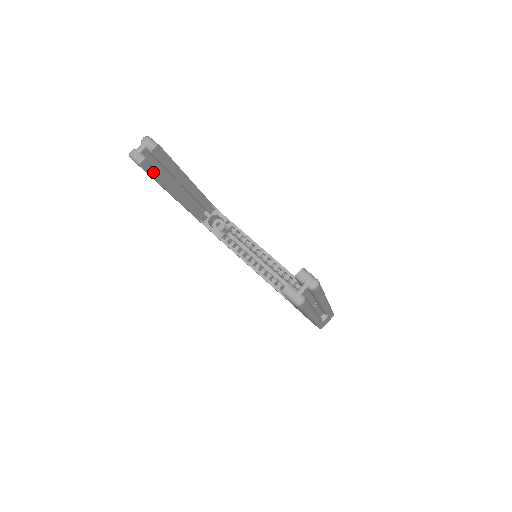
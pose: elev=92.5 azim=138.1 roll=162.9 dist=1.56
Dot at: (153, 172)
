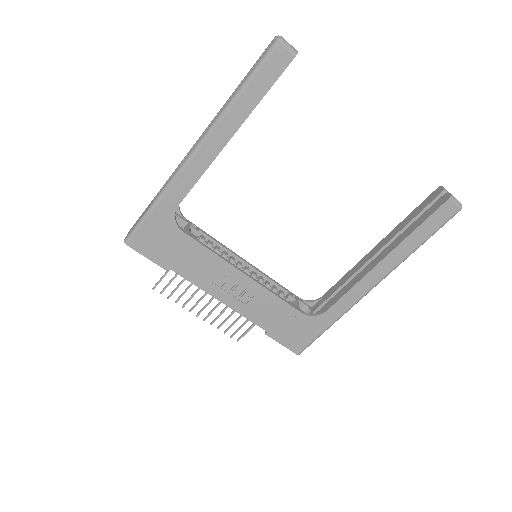
Dot at: (277, 78)
